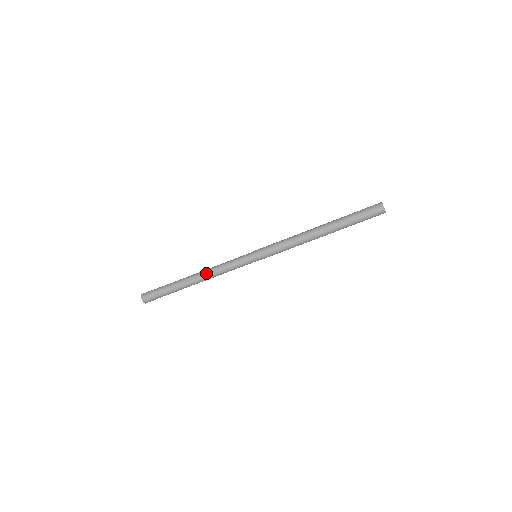
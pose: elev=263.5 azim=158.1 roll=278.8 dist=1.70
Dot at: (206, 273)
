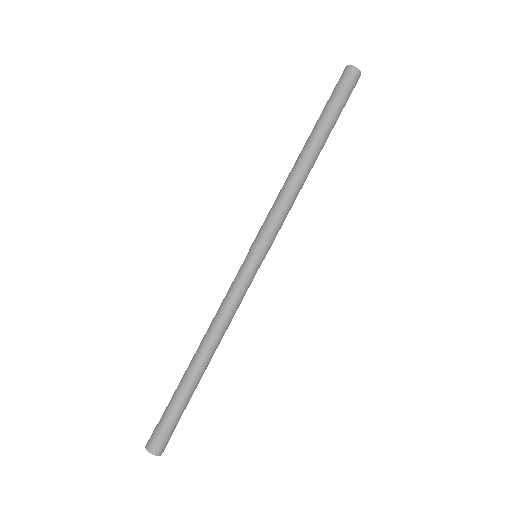
Dot at: (210, 334)
